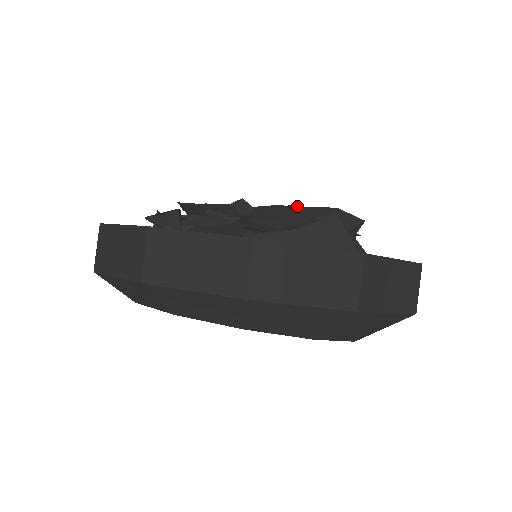
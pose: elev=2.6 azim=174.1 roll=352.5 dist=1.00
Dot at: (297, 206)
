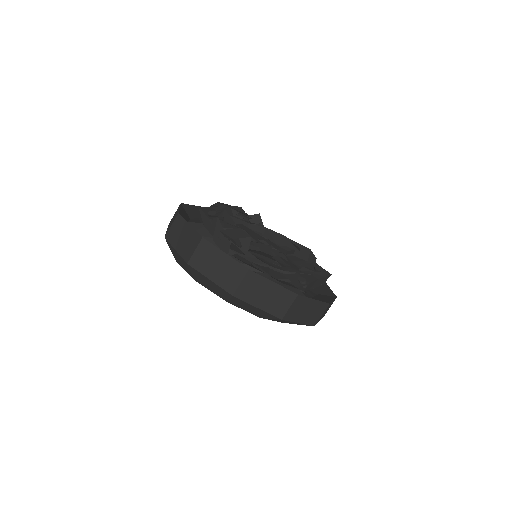
Dot at: (294, 241)
